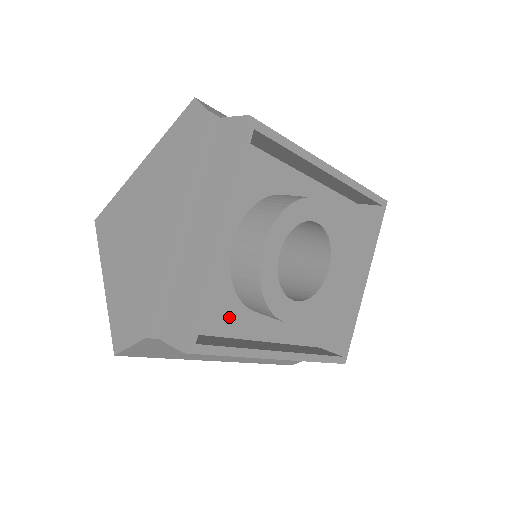
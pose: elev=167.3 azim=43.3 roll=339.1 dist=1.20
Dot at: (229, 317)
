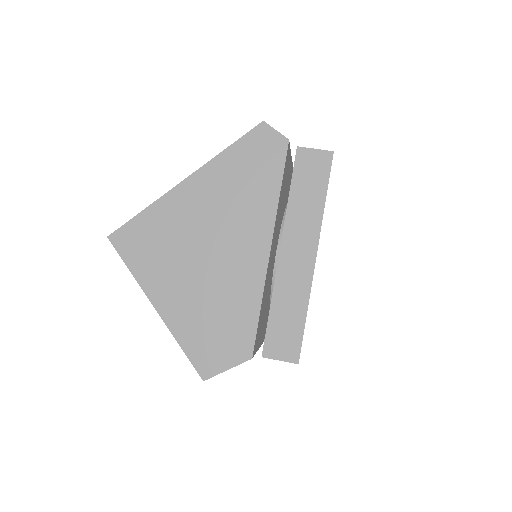
Dot at: (266, 318)
